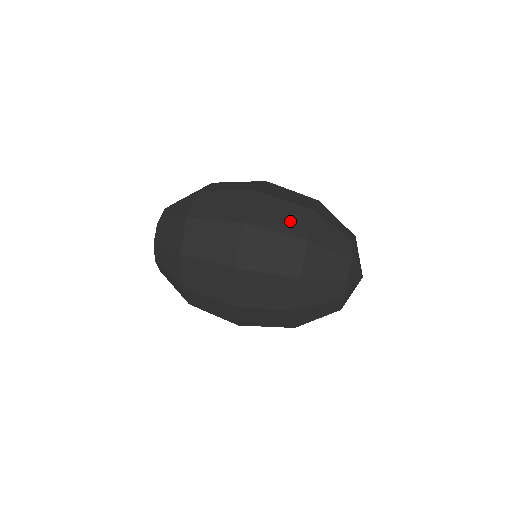
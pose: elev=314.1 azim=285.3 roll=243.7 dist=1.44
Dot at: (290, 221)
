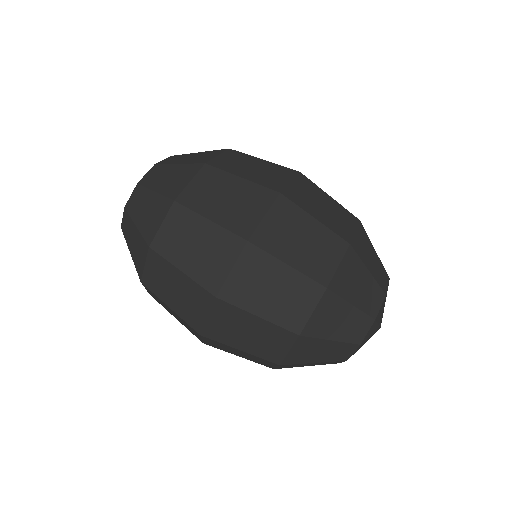
Dot at: (284, 302)
